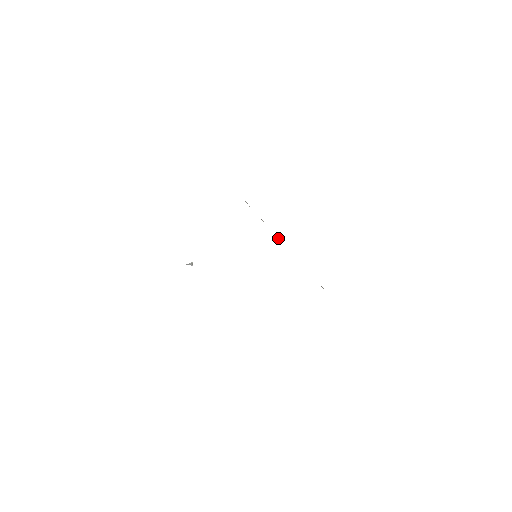
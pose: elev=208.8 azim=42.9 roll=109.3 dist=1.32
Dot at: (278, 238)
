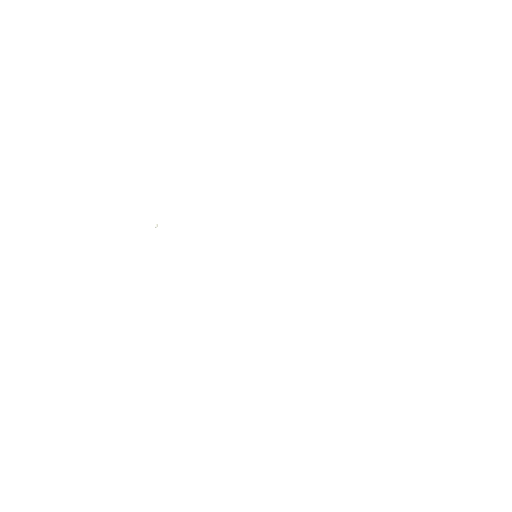
Dot at: occluded
